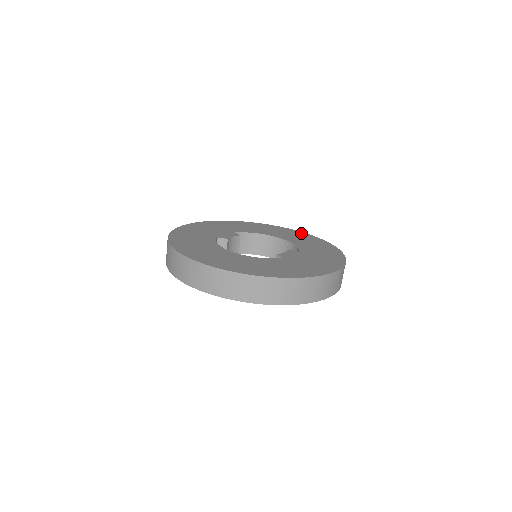
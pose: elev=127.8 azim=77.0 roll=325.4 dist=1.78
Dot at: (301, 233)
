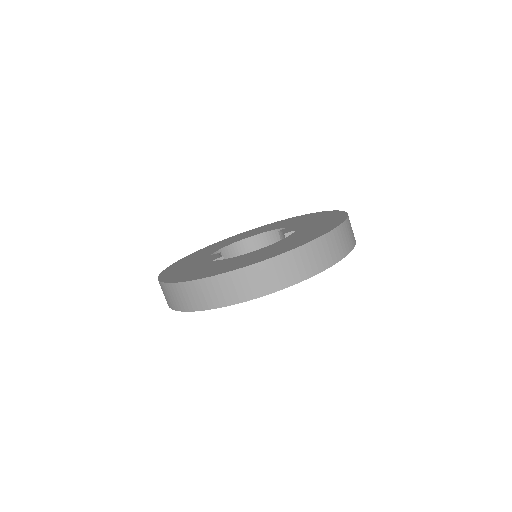
Dot at: (246, 232)
